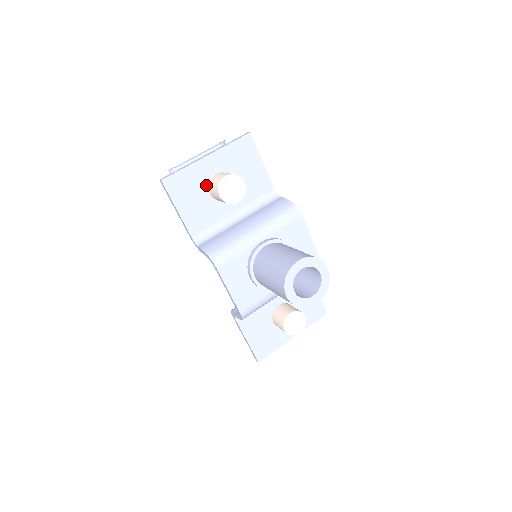
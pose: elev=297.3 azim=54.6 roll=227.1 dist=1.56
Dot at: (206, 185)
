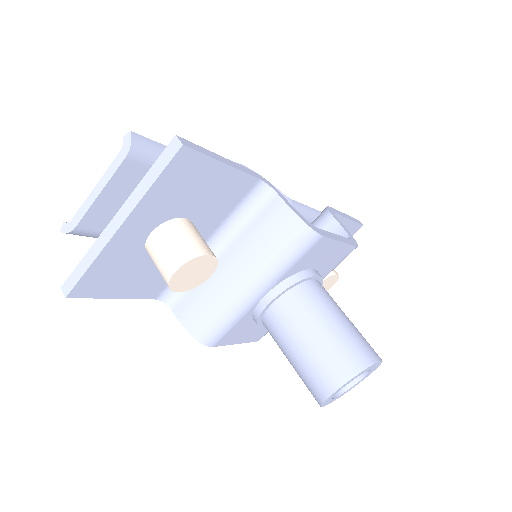
Dot at: (142, 253)
